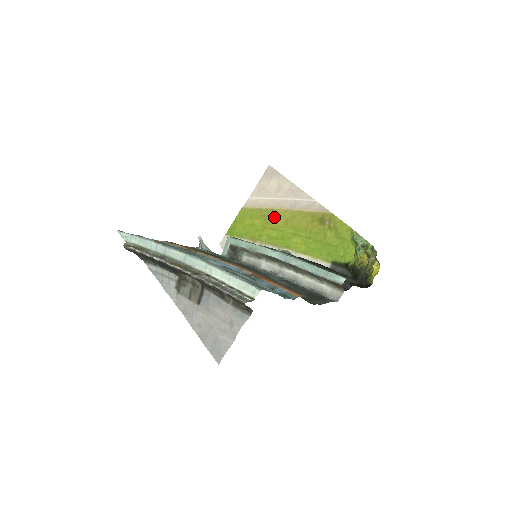
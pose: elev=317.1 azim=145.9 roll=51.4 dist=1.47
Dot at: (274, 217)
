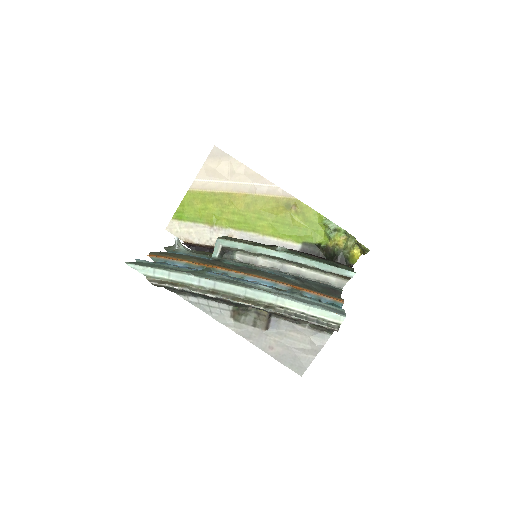
Dot at: (232, 201)
